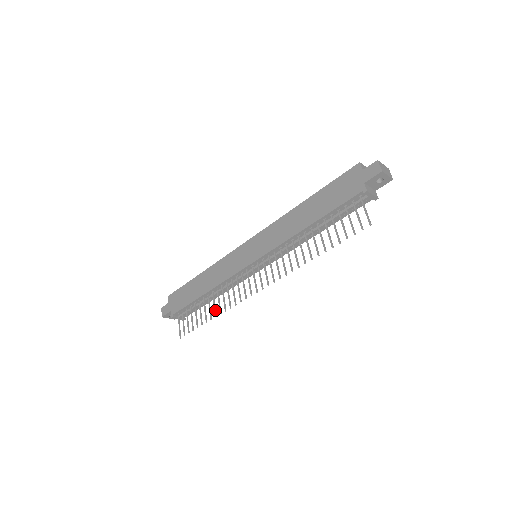
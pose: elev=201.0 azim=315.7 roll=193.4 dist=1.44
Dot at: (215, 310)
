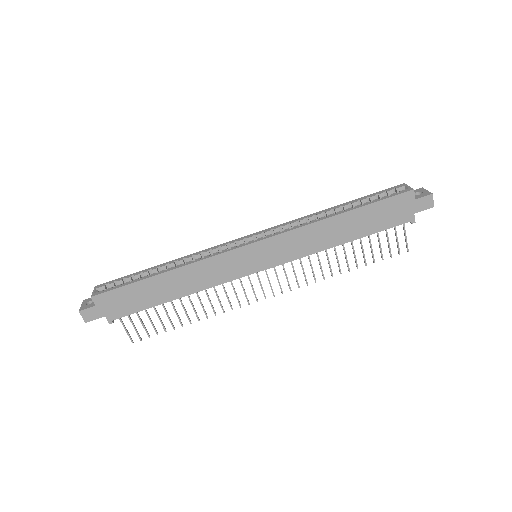
Dot at: occluded
